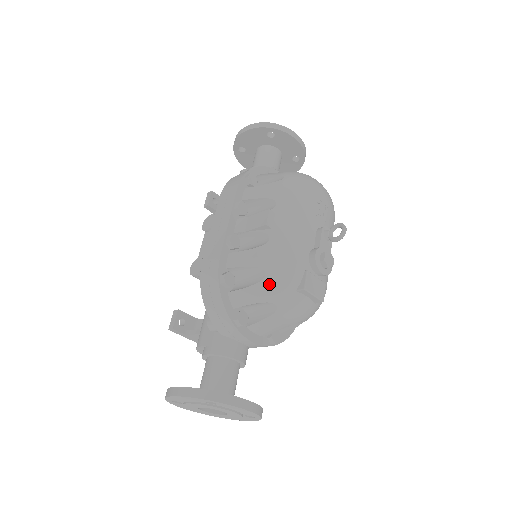
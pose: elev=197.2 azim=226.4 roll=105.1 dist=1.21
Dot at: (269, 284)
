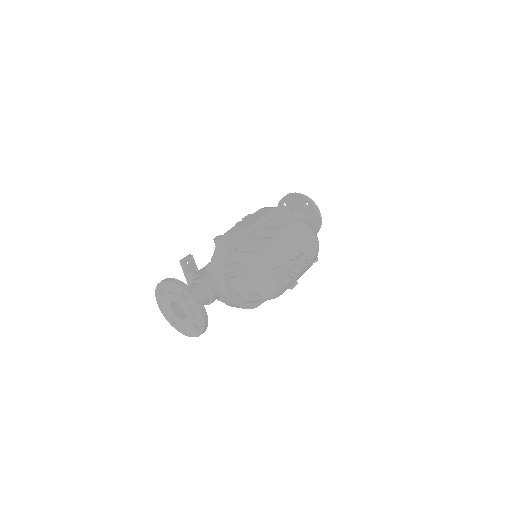
Dot at: (259, 257)
